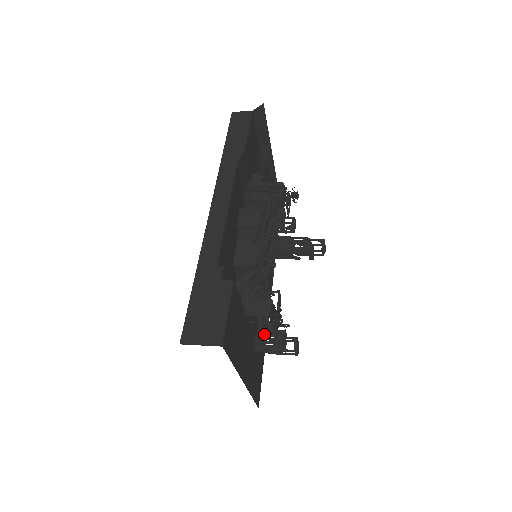
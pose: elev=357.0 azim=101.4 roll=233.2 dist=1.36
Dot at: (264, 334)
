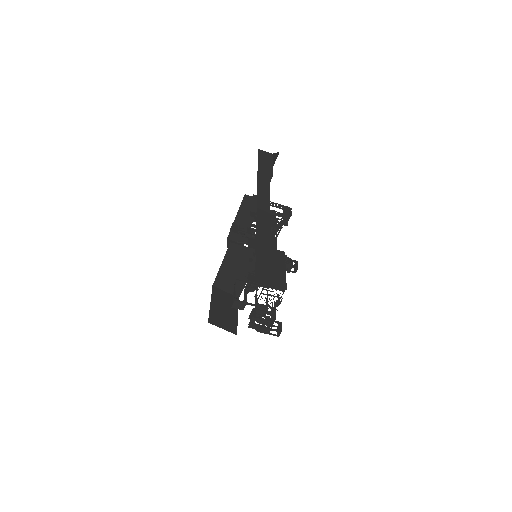
Dot at: (258, 314)
